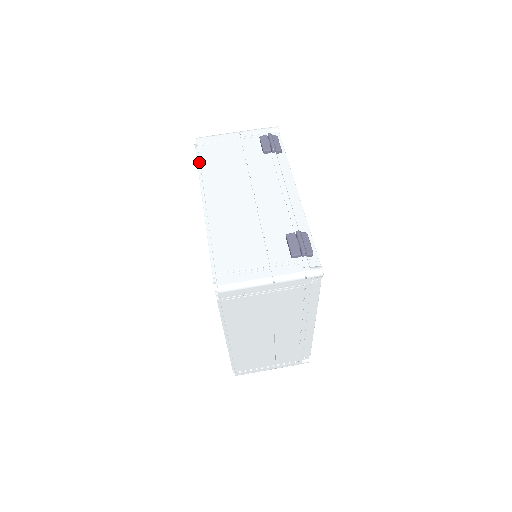
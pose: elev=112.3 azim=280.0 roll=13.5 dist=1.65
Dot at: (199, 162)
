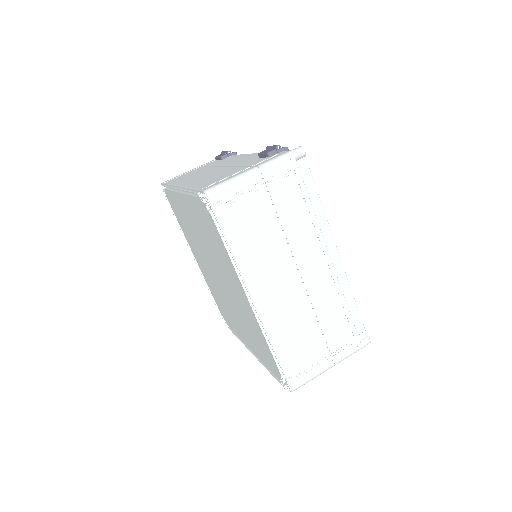
Dot at: (167, 184)
